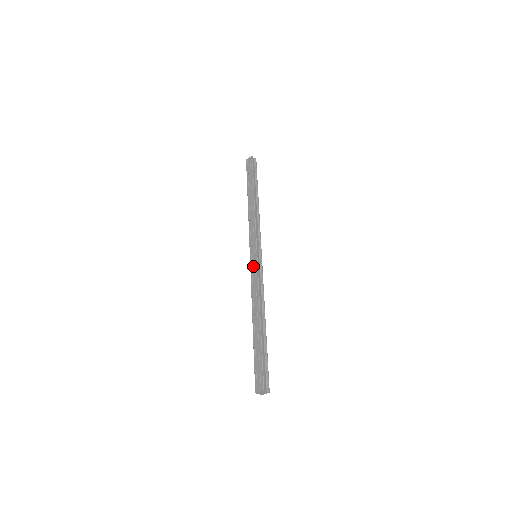
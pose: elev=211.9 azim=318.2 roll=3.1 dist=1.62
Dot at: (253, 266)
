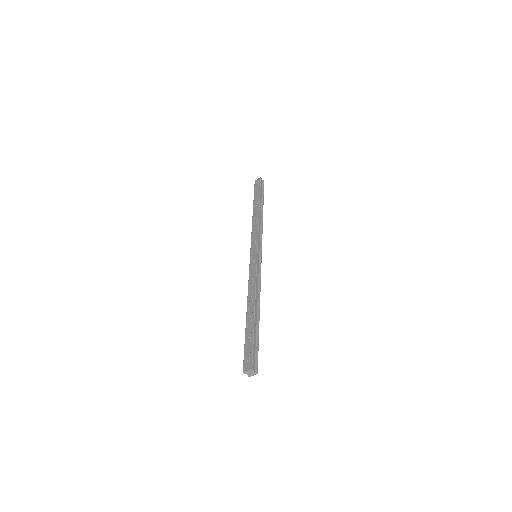
Dot at: (252, 263)
